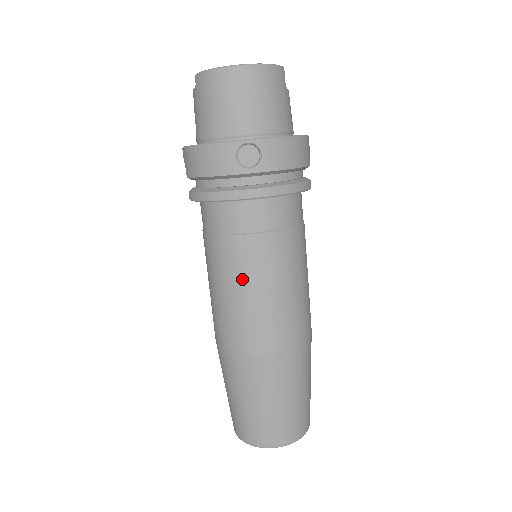
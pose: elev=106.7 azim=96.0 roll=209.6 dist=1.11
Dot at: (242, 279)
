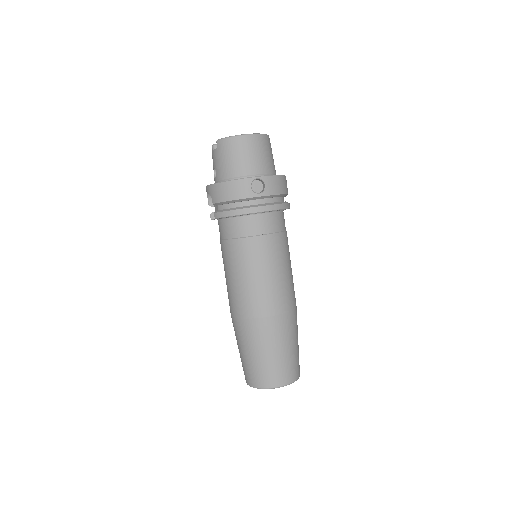
Dot at: (255, 266)
